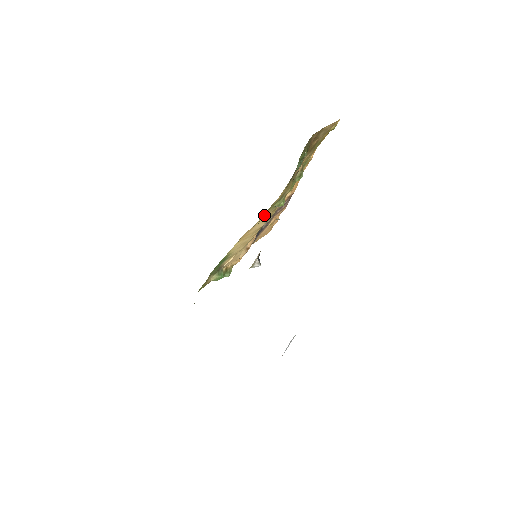
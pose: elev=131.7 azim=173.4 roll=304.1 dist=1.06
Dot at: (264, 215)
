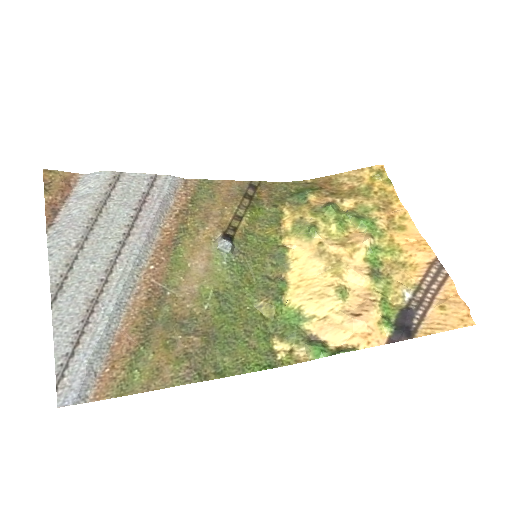
Dot at: (297, 247)
